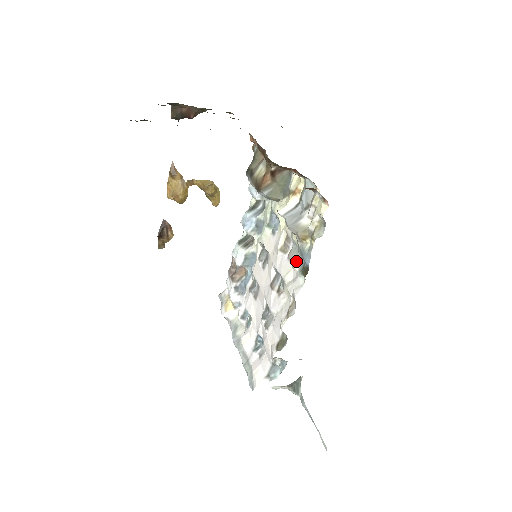
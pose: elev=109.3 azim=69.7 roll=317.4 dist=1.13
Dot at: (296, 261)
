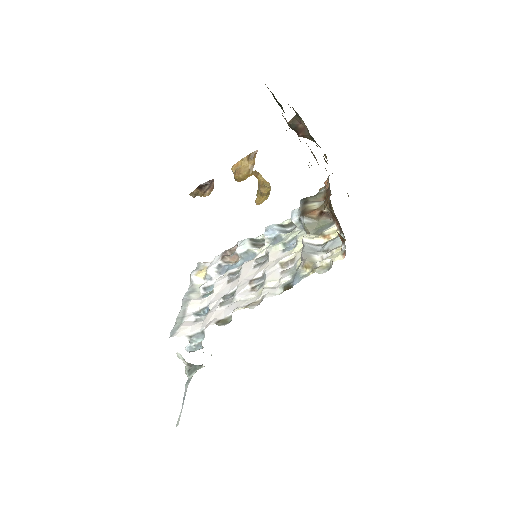
Dot at: (287, 277)
